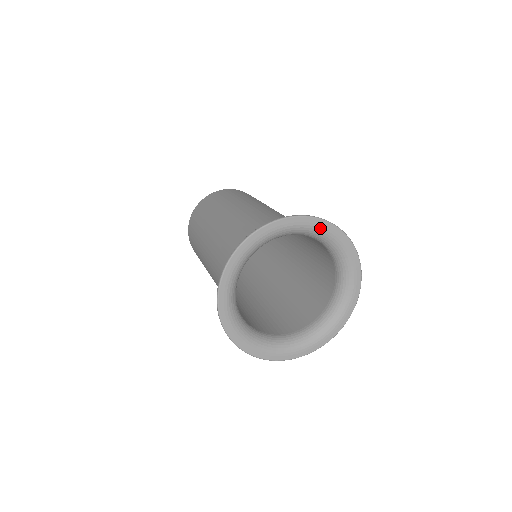
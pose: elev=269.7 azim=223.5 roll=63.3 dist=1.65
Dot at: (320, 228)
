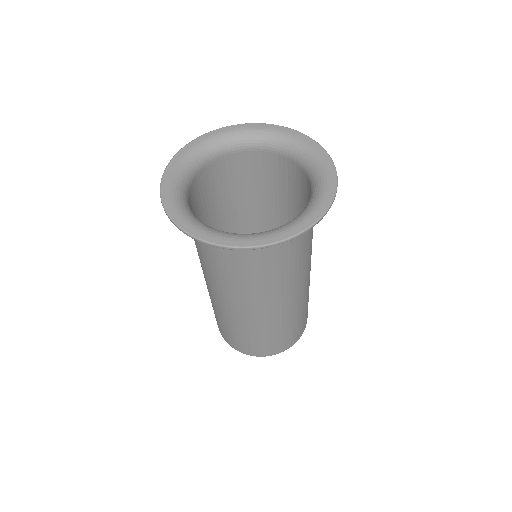
Dot at: (324, 164)
